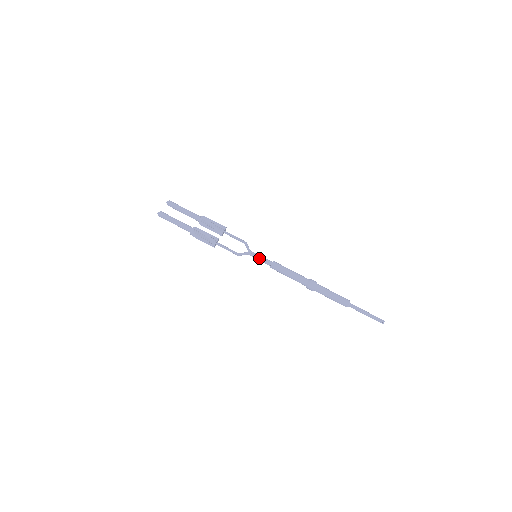
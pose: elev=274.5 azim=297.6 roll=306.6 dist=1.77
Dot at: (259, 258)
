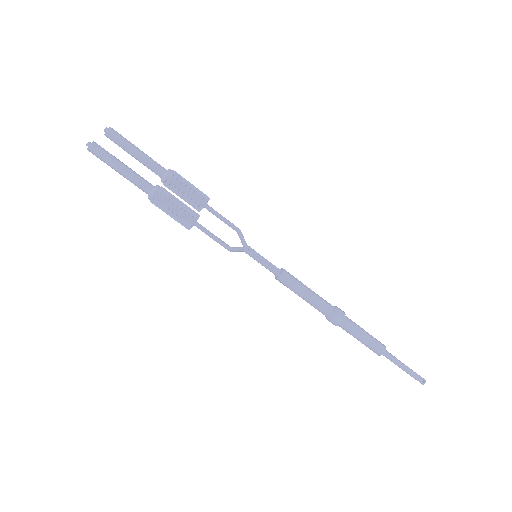
Dot at: (262, 260)
